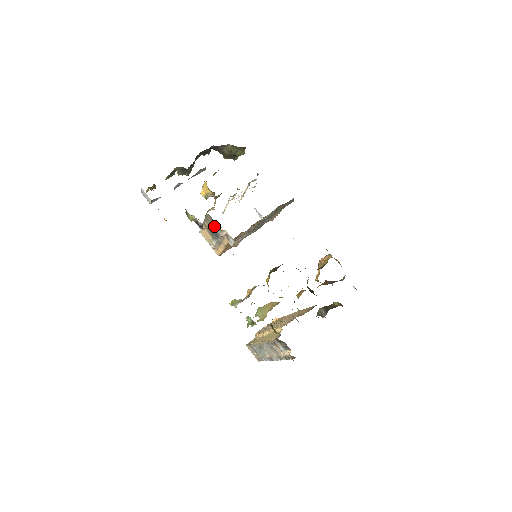
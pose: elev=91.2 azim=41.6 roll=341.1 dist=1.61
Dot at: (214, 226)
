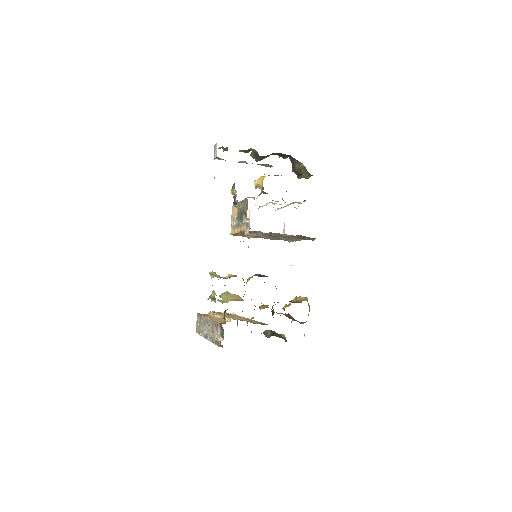
Dot at: (245, 211)
